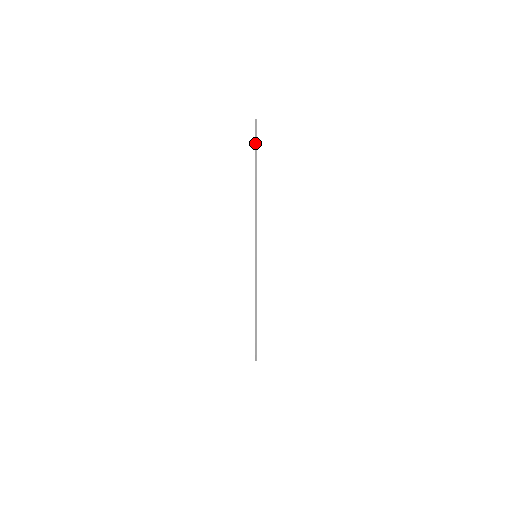
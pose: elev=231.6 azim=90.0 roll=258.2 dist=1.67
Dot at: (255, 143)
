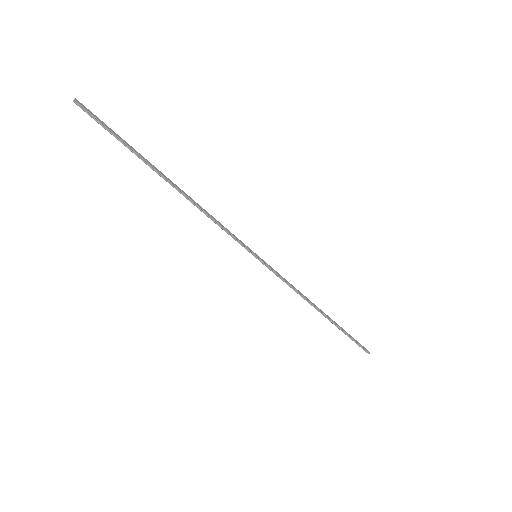
Dot at: occluded
